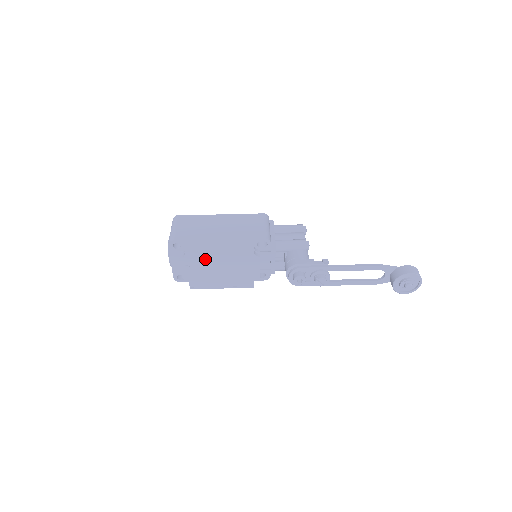
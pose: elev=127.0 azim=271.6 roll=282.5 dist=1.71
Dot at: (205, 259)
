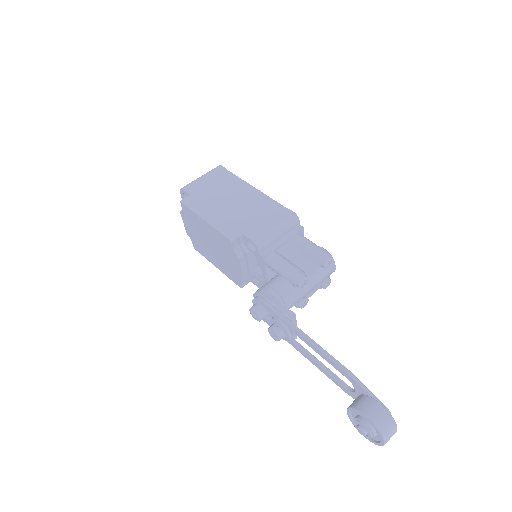
Dot at: (198, 226)
